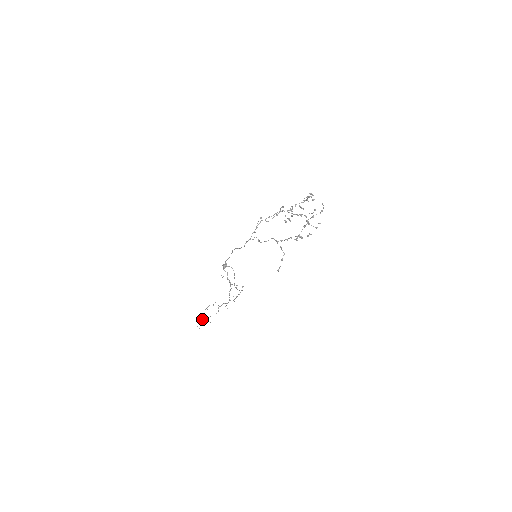
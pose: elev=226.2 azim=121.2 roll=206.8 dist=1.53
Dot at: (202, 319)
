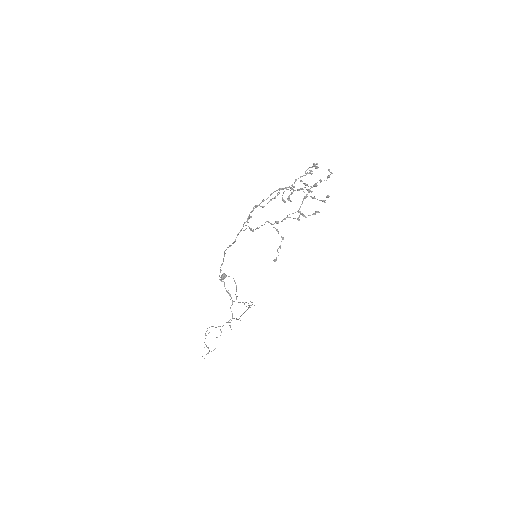
Dot at: occluded
